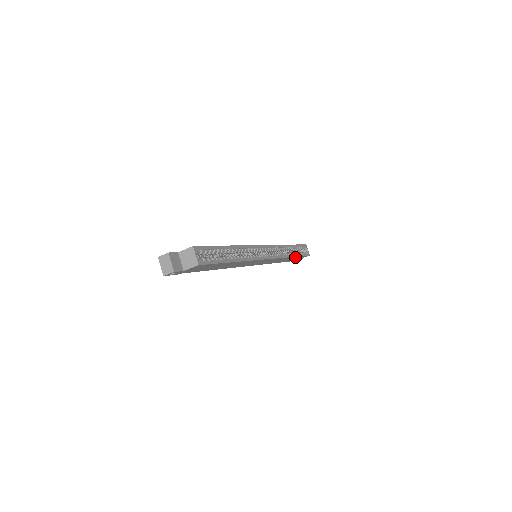
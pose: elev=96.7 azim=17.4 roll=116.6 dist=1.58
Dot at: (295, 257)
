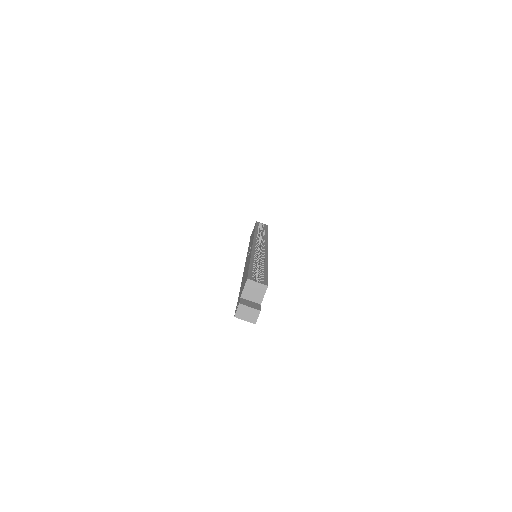
Dot at: occluded
